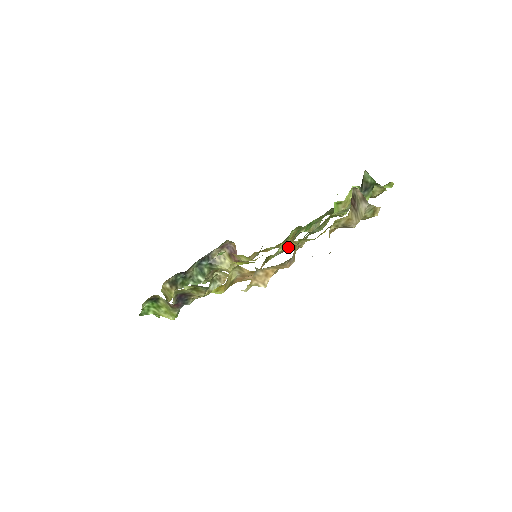
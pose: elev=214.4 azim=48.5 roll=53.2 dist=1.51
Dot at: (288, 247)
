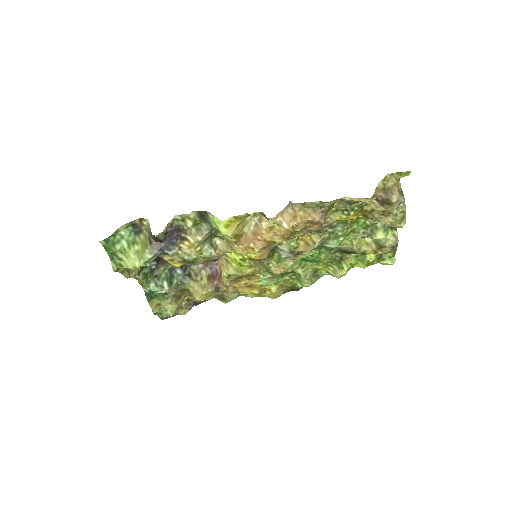
Dot at: (299, 248)
